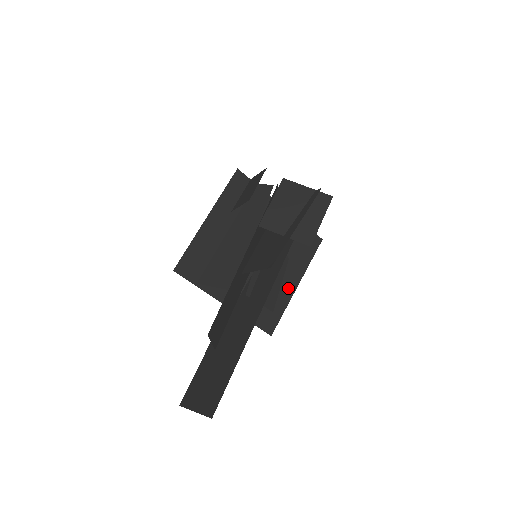
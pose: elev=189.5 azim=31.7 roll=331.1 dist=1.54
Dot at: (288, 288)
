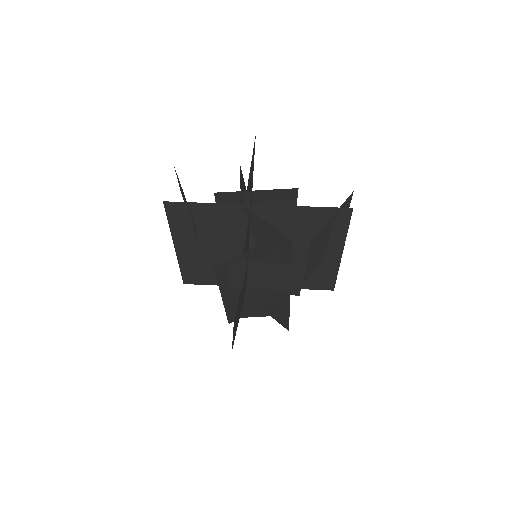
Dot at: occluded
